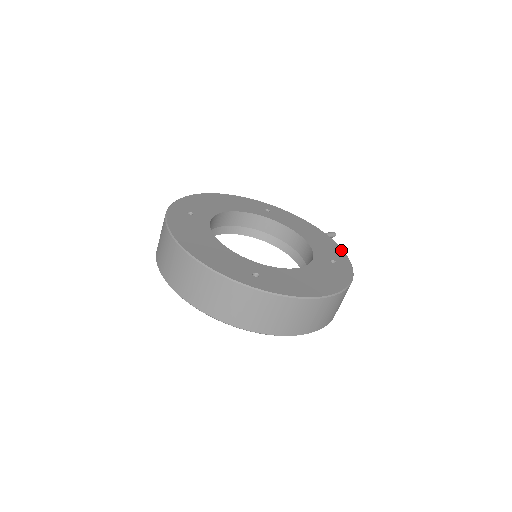
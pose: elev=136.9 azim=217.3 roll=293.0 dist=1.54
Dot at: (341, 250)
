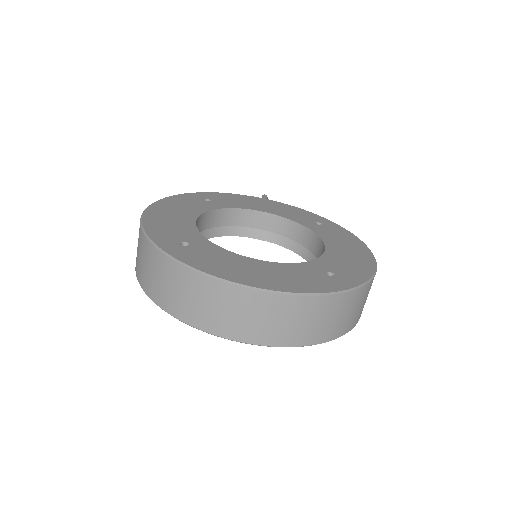
Dot at: (301, 209)
